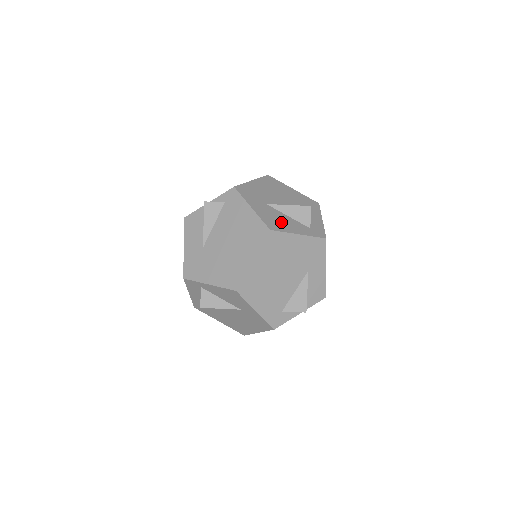
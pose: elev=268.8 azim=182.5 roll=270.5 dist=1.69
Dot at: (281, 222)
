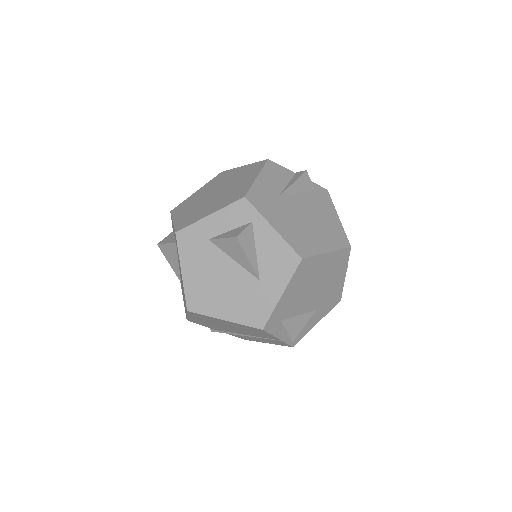
Dot at: occluded
